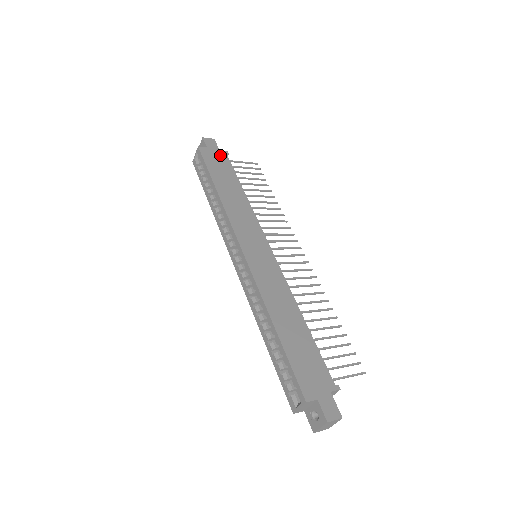
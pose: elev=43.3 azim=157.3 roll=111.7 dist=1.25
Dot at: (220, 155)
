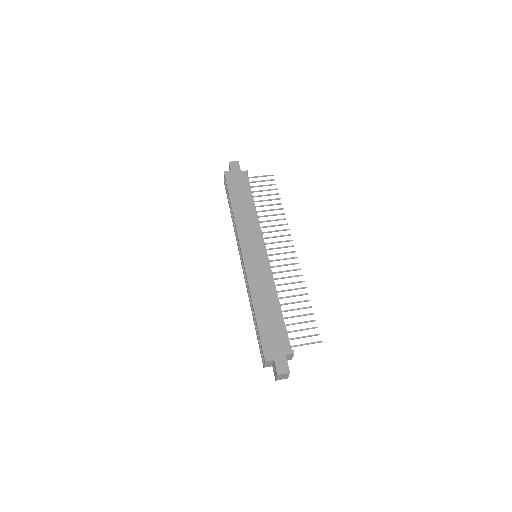
Dot at: (240, 175)
